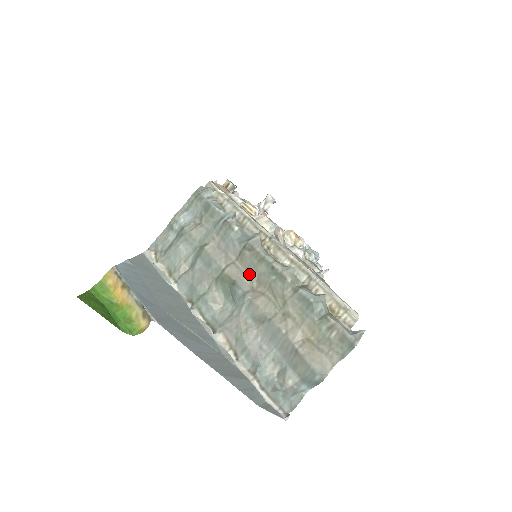
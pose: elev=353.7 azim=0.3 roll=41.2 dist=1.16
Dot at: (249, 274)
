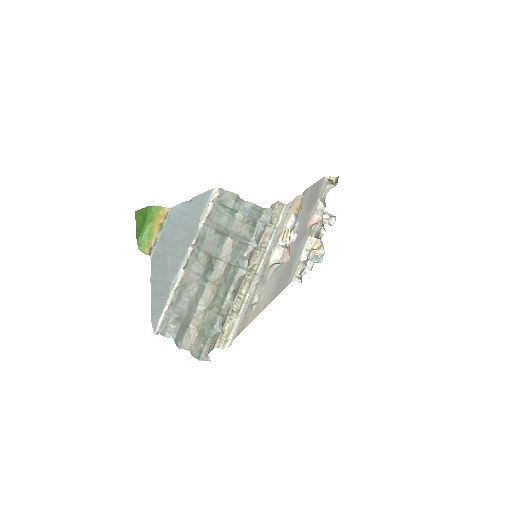
Dot at: (222, 276)
